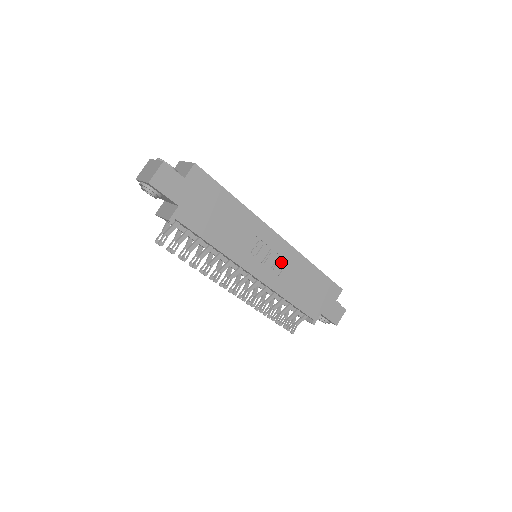
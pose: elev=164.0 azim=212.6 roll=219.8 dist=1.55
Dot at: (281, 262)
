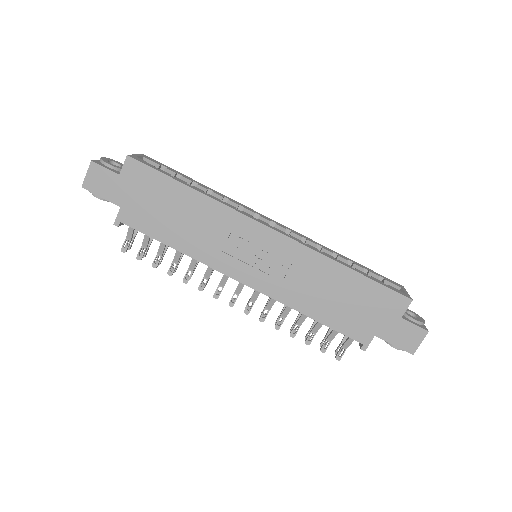
Dot at: (282, 263)
